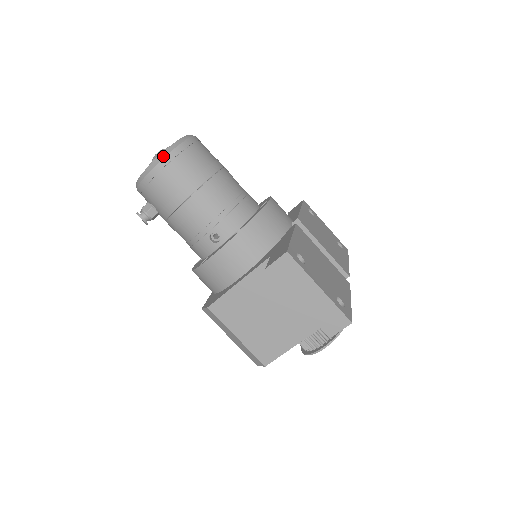
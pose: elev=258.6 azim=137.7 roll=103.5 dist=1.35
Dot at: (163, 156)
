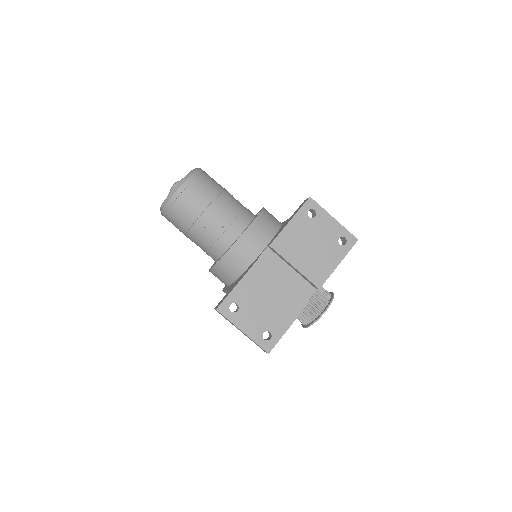
Dot at: (162, 208)
